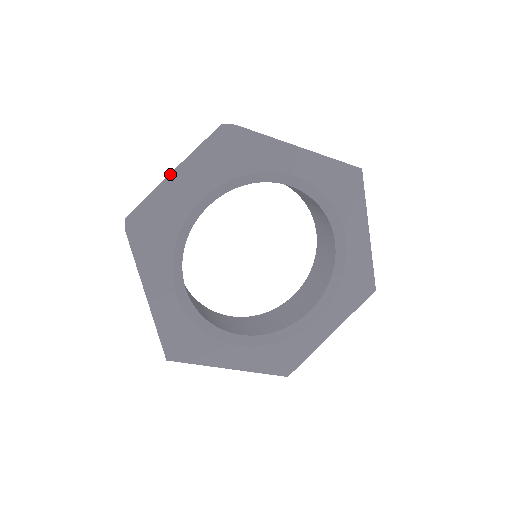
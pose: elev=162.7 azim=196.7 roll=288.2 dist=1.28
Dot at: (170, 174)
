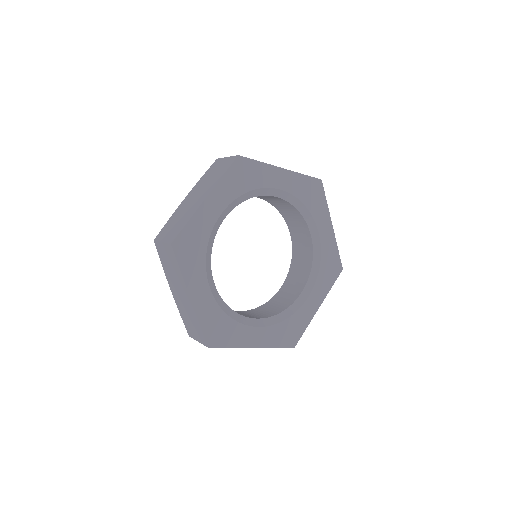
Dot at: (184, 200)
